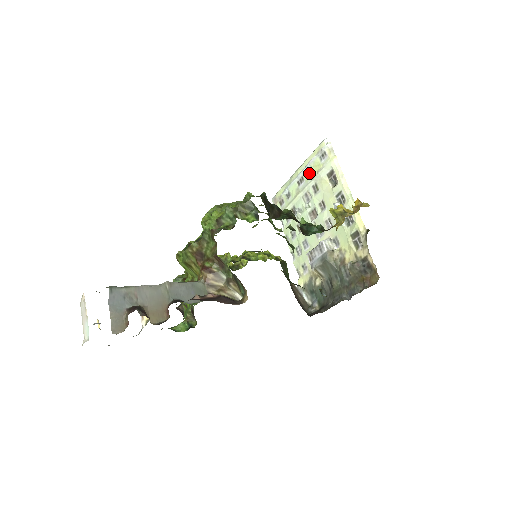
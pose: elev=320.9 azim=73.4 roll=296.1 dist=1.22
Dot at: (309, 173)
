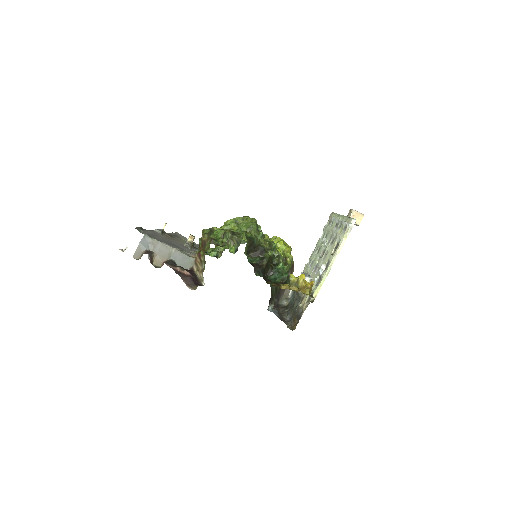
Dot at: (339, 227)
